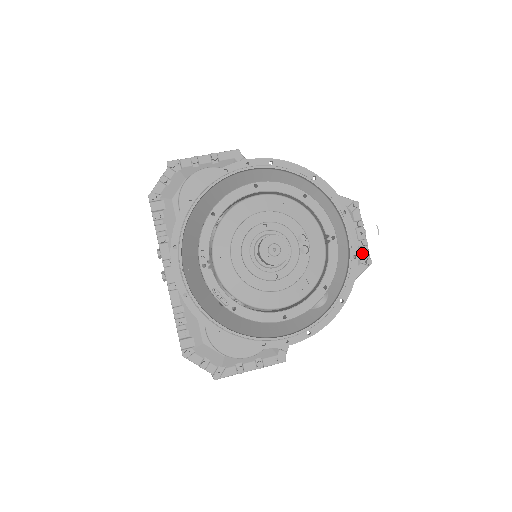
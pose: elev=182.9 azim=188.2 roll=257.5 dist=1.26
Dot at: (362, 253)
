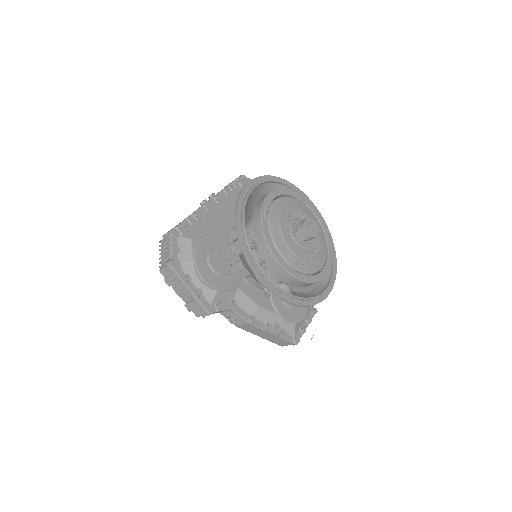
Dot at: (297, 333)
